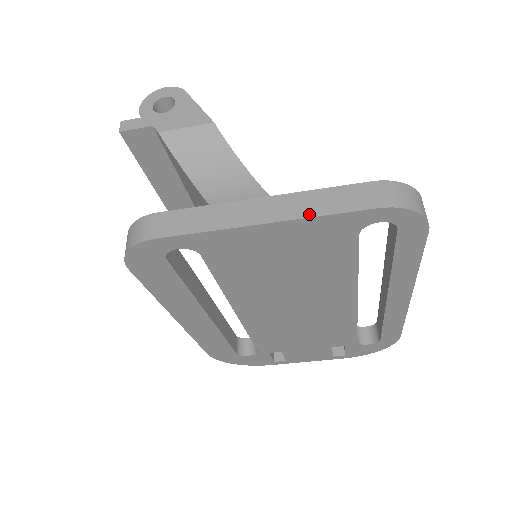
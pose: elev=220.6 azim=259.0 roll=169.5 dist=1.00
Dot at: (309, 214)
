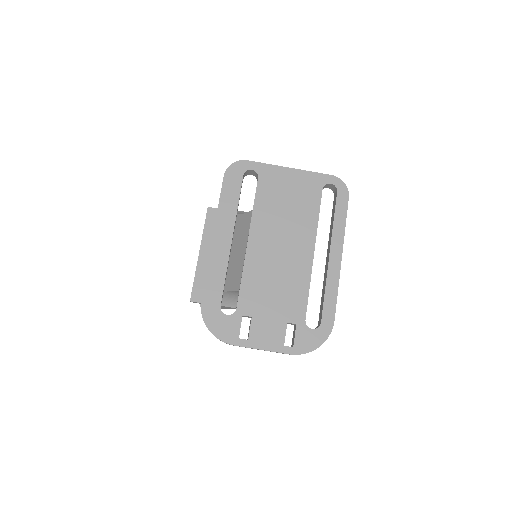
Dot at: (306, 171)
